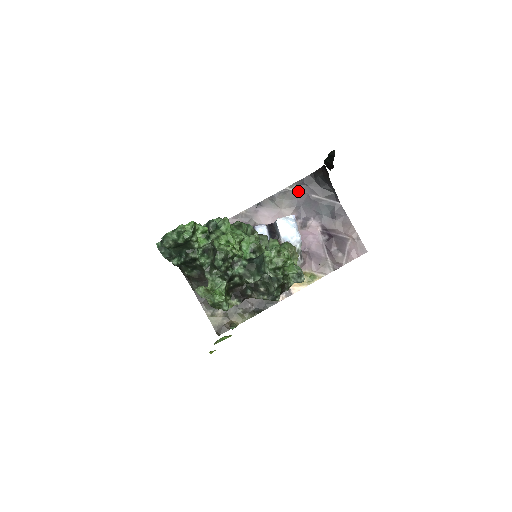
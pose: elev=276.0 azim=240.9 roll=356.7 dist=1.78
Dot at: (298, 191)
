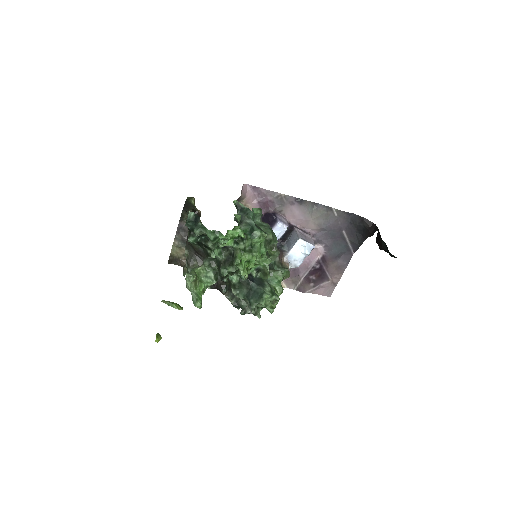
Dot at: (338, 219)
